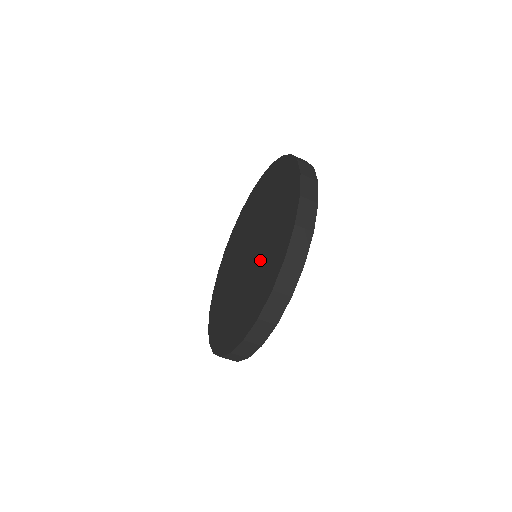
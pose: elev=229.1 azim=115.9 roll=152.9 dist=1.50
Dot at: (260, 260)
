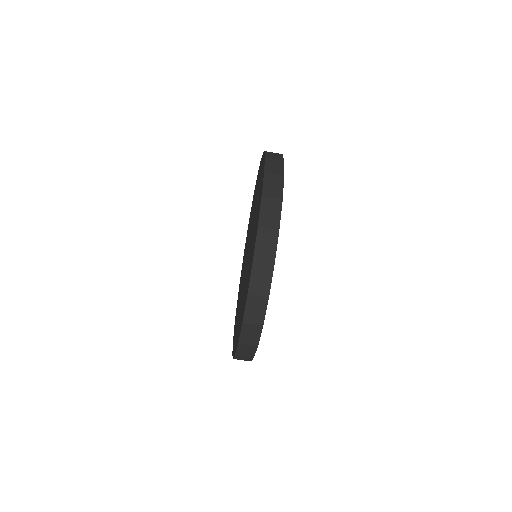
Dot at: (252, 237)
